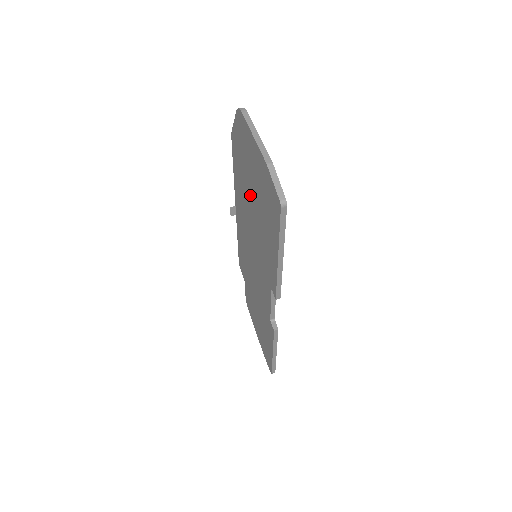
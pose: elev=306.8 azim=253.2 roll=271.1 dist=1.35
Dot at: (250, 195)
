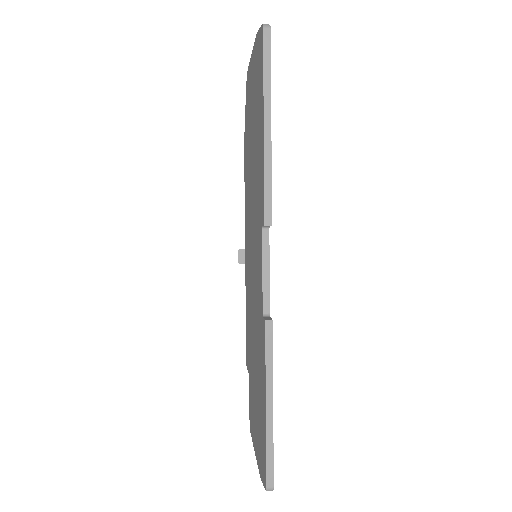
Dot at: (251, 154)
